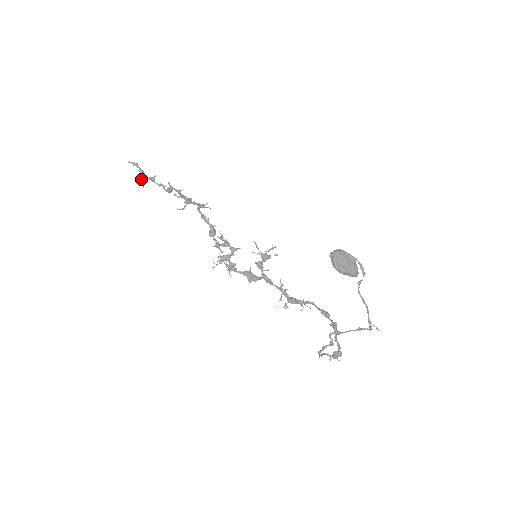
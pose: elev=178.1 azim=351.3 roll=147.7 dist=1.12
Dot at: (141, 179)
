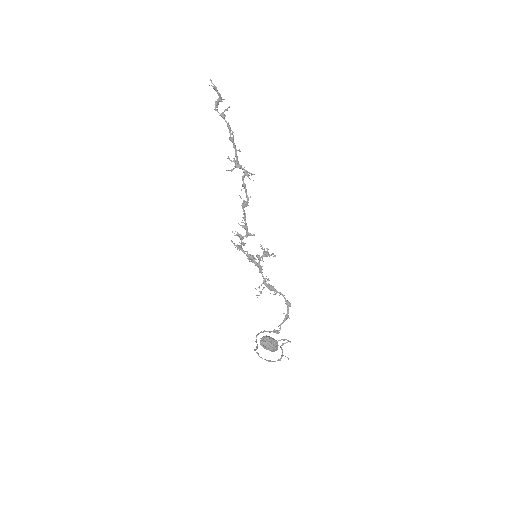
Dot at: (216, 104)
